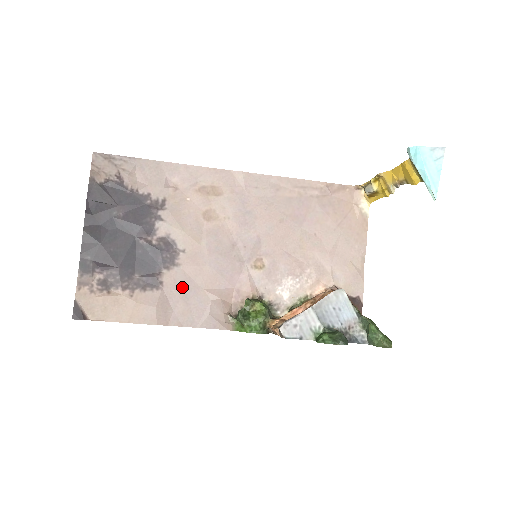
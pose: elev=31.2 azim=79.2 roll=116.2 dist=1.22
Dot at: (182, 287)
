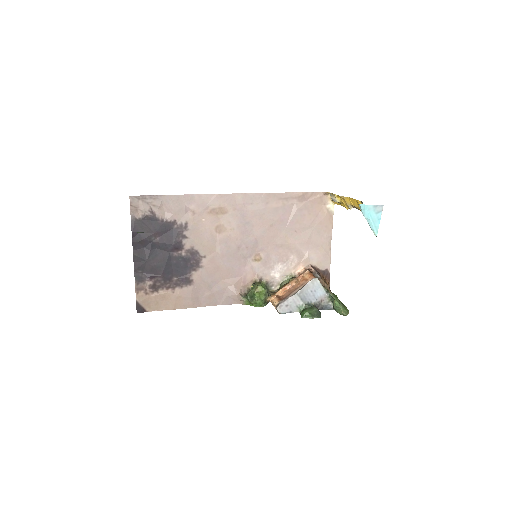
Dot at: (206, 281)
